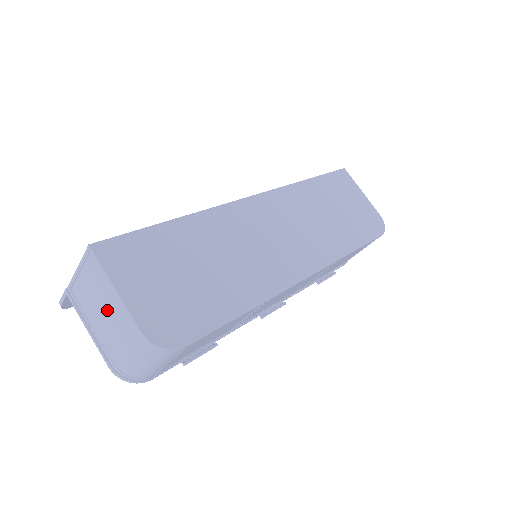
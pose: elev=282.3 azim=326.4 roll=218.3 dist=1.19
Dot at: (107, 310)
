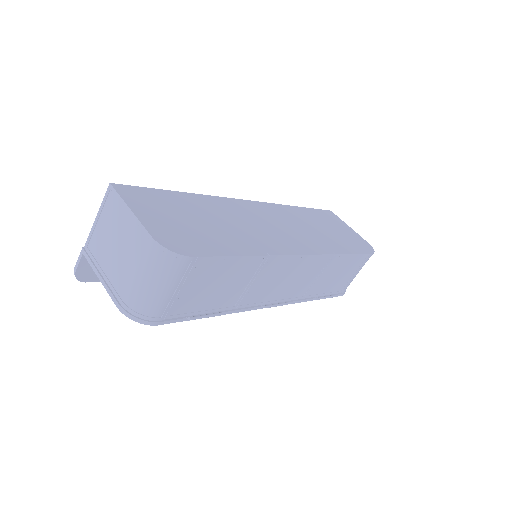
Dot at: (121, 240)
